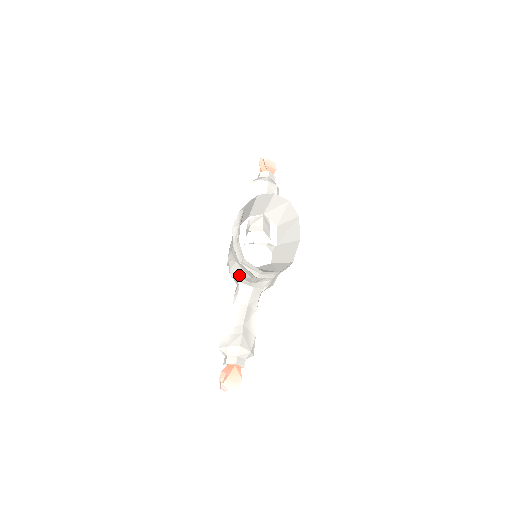
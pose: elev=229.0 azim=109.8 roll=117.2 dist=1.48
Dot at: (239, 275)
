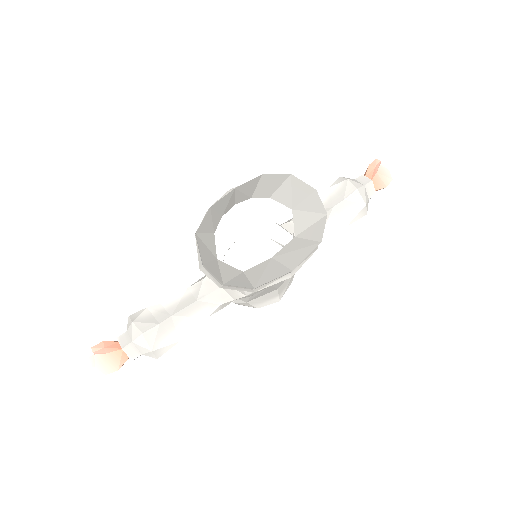
Dot at: occluded
